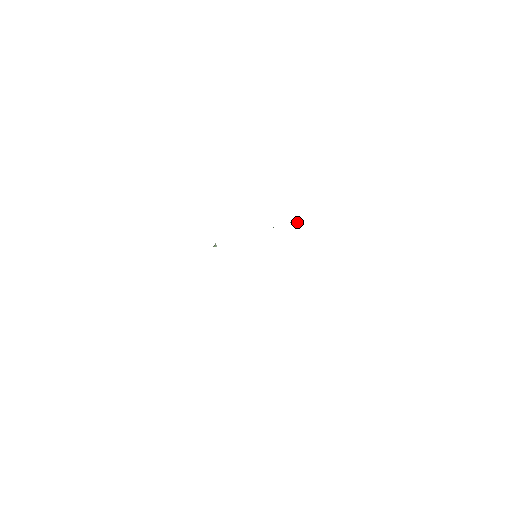
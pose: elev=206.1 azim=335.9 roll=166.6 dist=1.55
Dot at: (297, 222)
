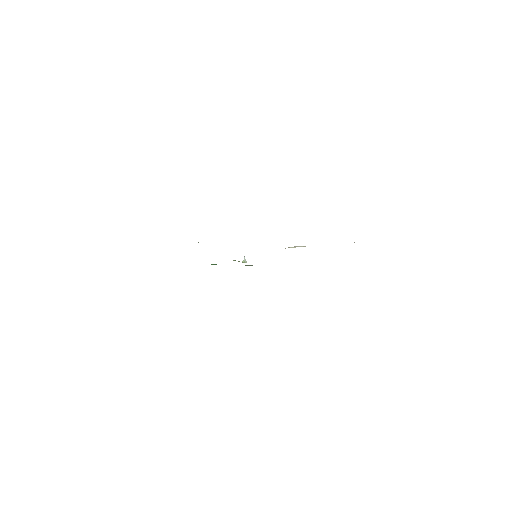
Dot at: occluded
